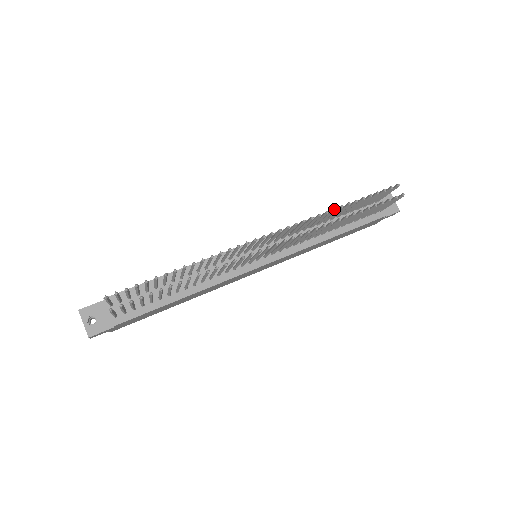
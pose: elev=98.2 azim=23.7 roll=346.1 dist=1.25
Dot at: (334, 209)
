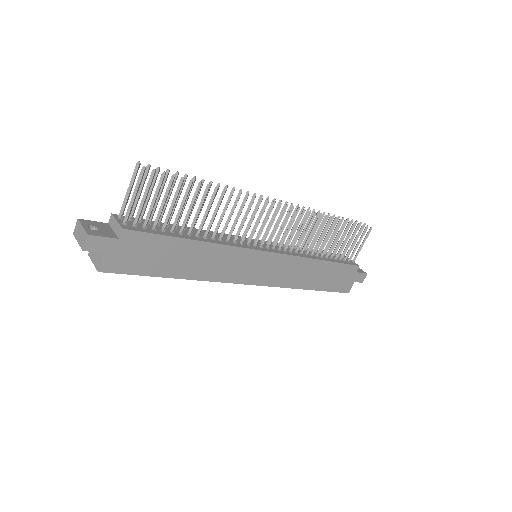
Dot at: (324, 212)
